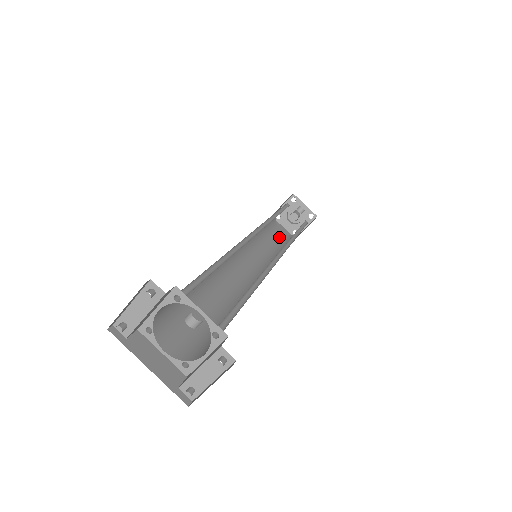
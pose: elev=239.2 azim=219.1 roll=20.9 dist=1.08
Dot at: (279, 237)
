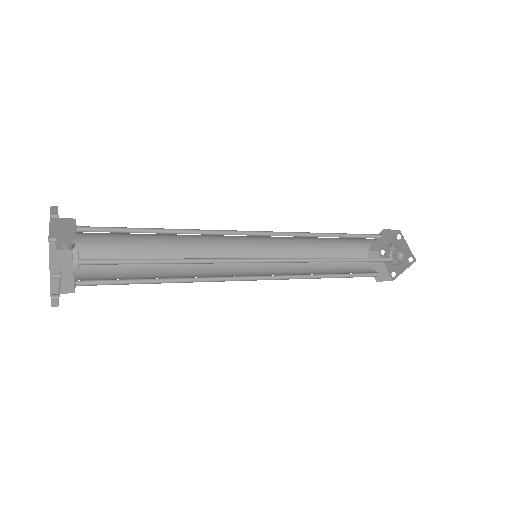
Dot at: (356, 268)
